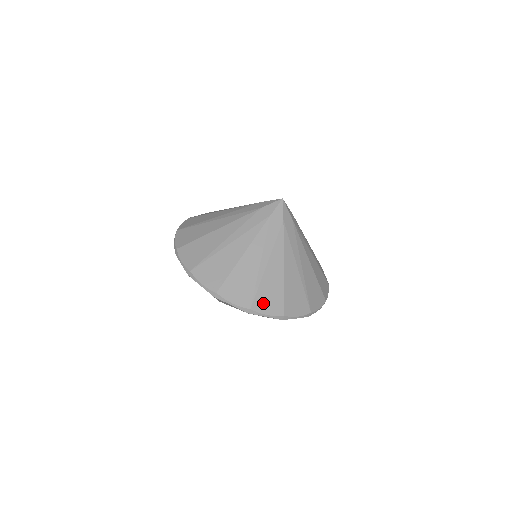
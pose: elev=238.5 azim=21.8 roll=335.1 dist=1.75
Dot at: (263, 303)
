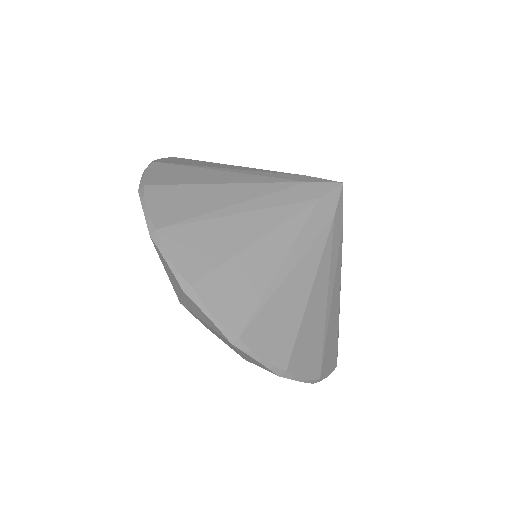
Dot at: (262, 335)
